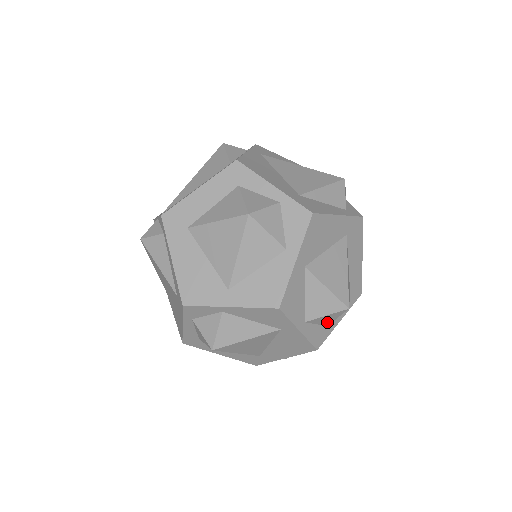
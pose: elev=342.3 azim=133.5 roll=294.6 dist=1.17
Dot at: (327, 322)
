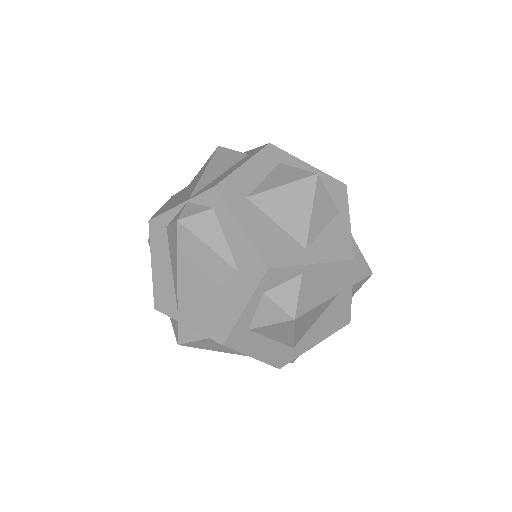
Dot at: (353, 294)
